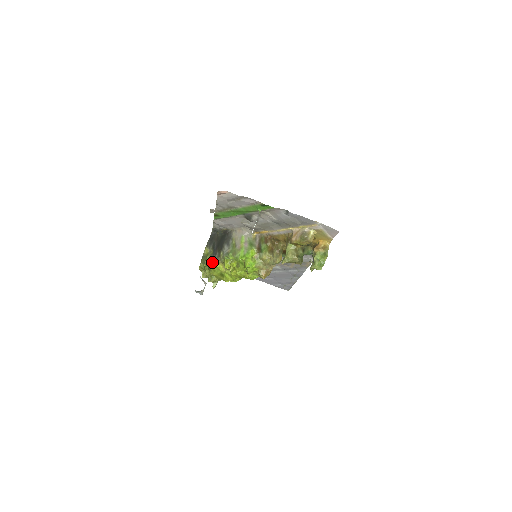
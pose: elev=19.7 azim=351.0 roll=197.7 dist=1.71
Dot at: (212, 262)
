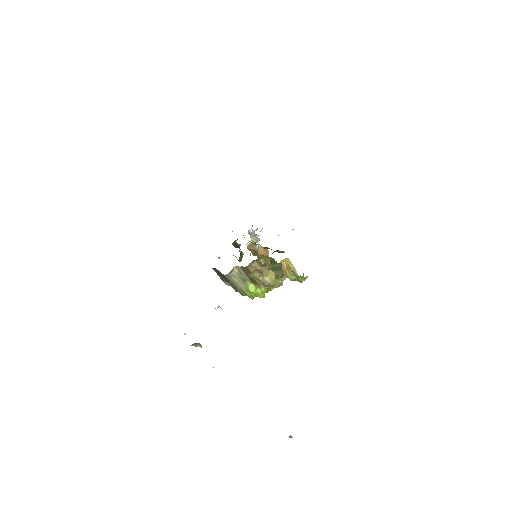
Dot at: occluded
